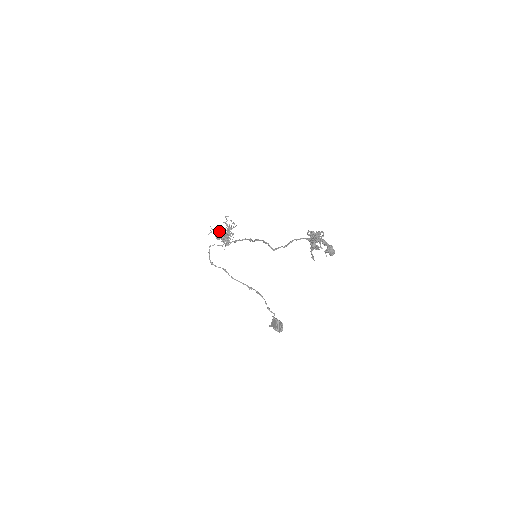
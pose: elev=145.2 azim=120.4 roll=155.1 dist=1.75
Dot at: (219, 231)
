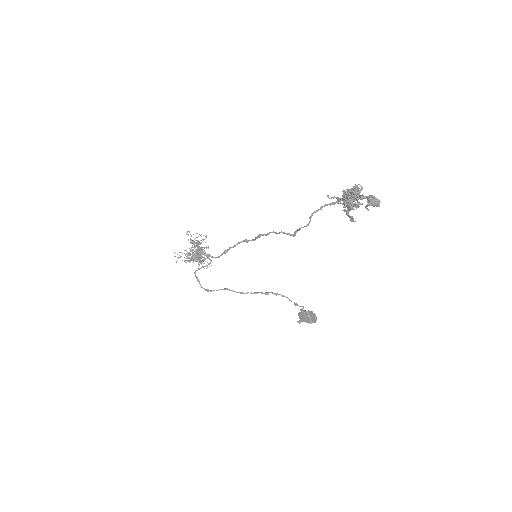
Dot at: (188, 252)
